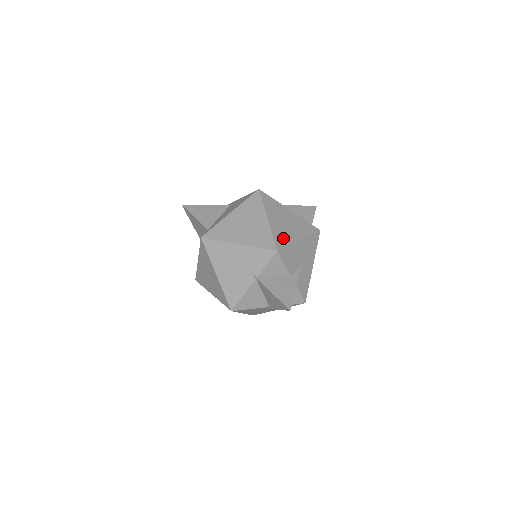
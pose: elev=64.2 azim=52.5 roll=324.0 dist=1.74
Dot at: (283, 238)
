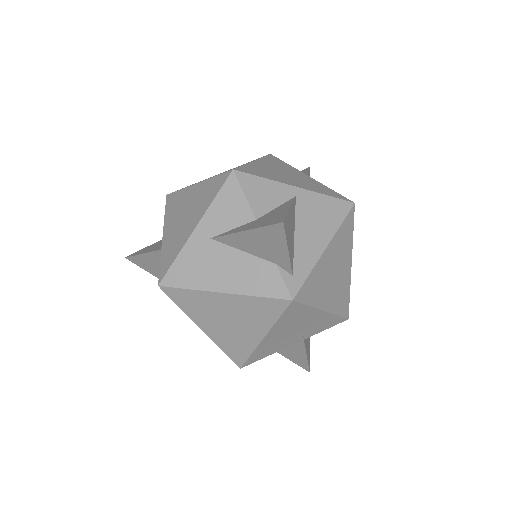
Dot at: occluded
